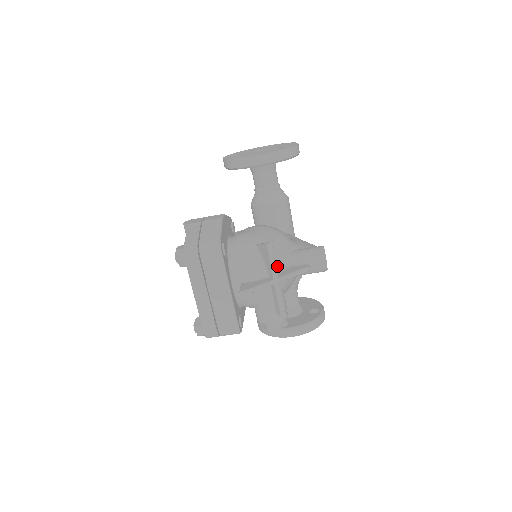
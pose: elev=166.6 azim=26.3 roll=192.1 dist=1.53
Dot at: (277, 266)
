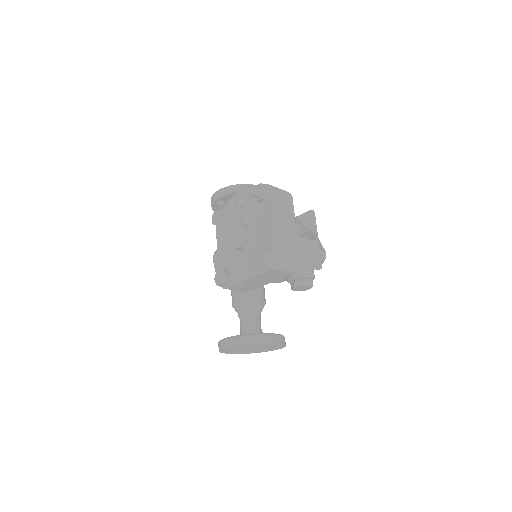
Dot at: occluded
